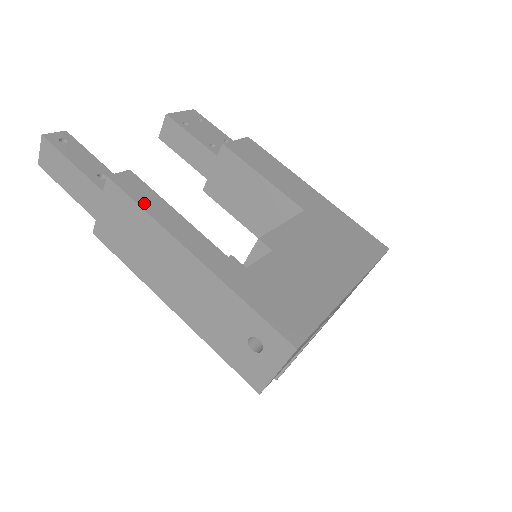
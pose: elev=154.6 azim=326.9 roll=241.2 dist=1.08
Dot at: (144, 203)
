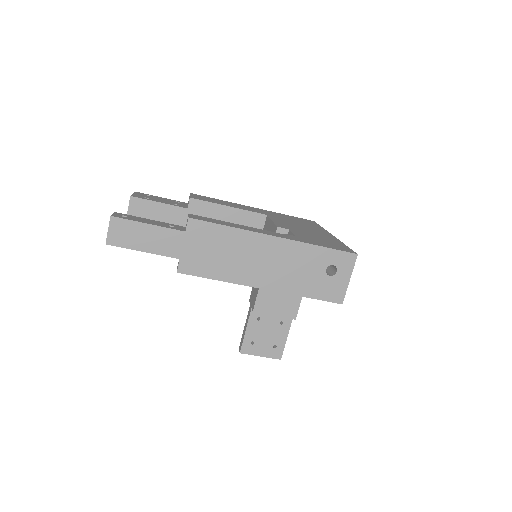
Dot at: (222, 224)
